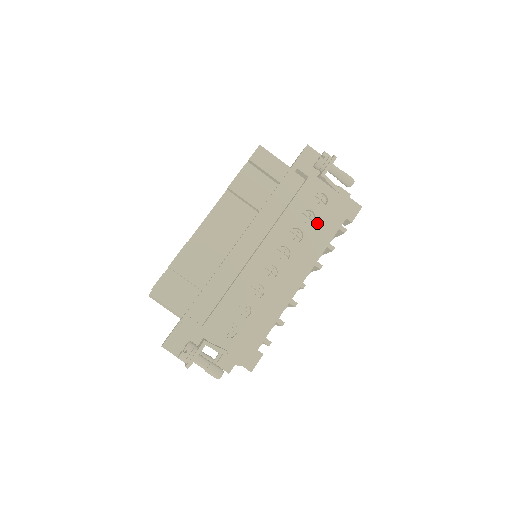
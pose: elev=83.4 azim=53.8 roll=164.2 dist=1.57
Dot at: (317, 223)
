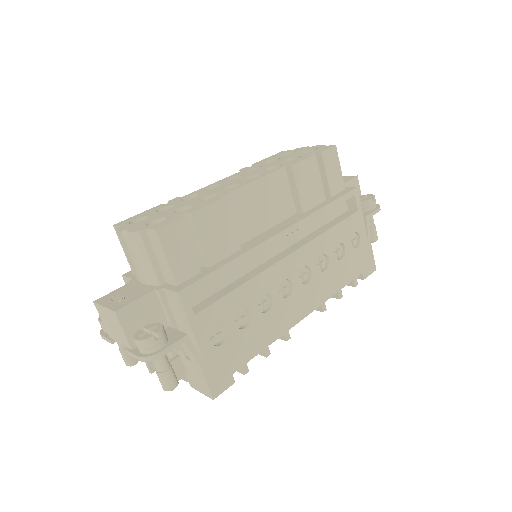
Dot at: (343, 262)
